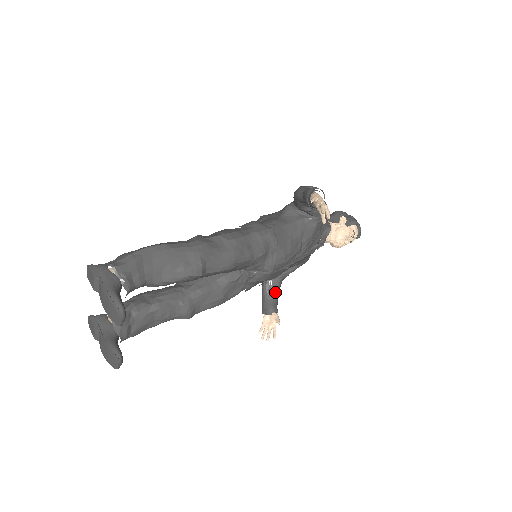
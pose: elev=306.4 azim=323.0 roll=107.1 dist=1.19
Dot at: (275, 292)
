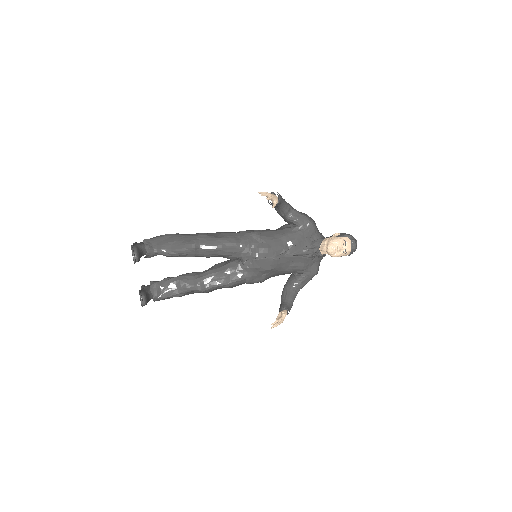
Dot at: (289, 297)
